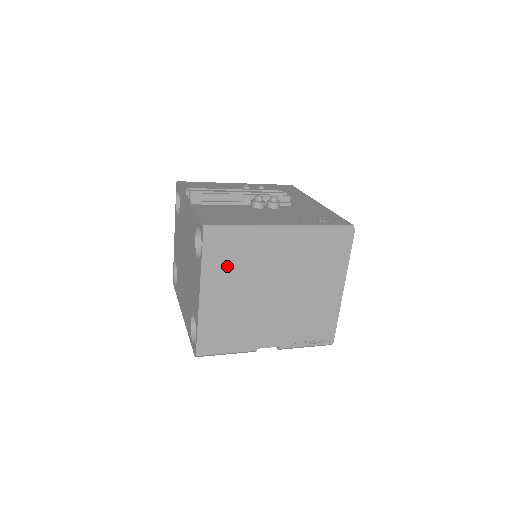
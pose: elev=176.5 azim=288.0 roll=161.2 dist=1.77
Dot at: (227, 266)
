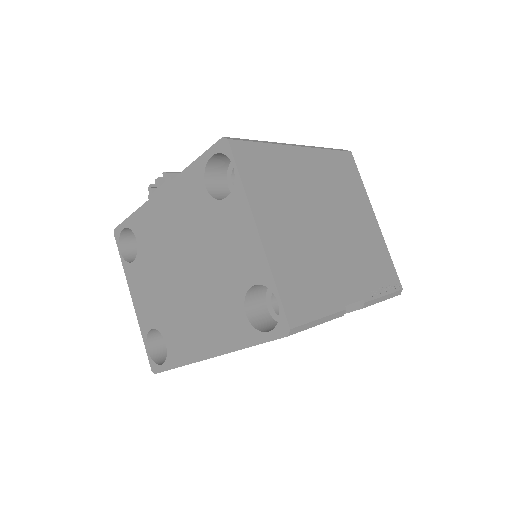
Dot at: (268, 187)
